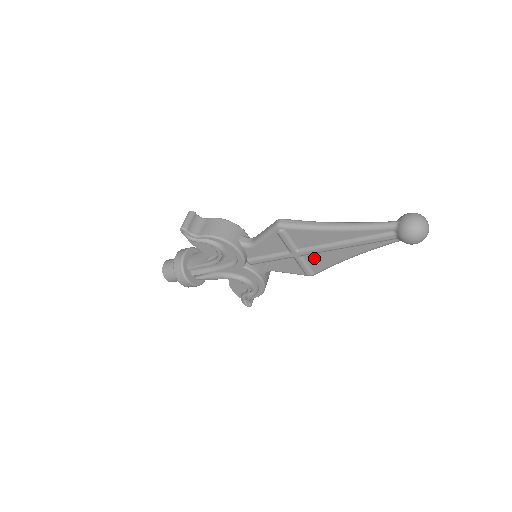
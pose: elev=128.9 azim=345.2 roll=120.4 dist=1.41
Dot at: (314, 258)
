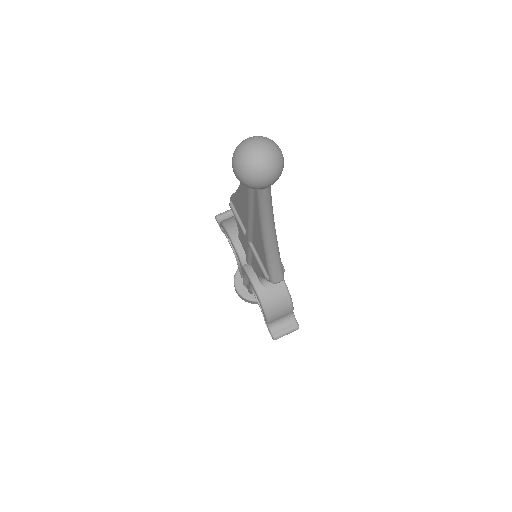
Dot at: (256, 246)
